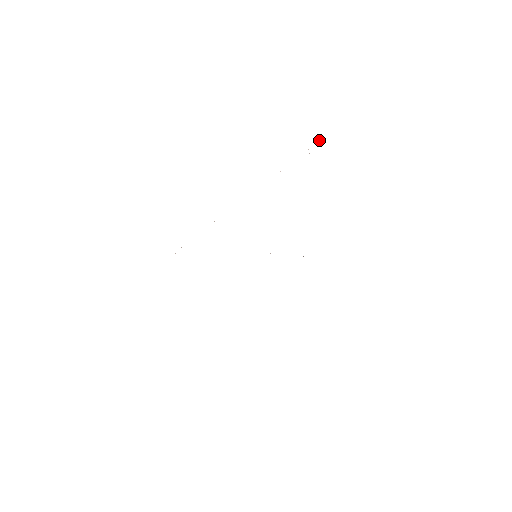
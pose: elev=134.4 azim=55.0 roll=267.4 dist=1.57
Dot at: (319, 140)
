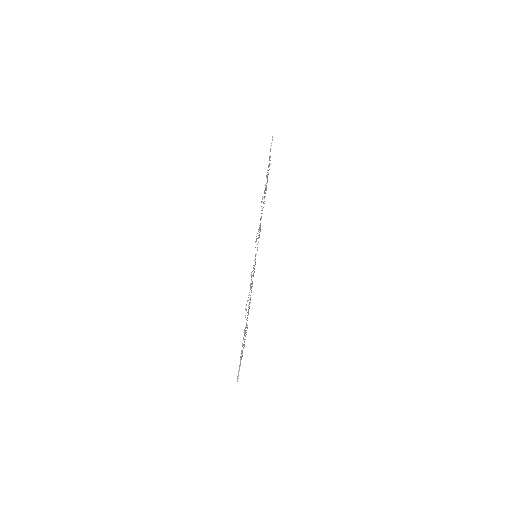
Dot at: occluded
